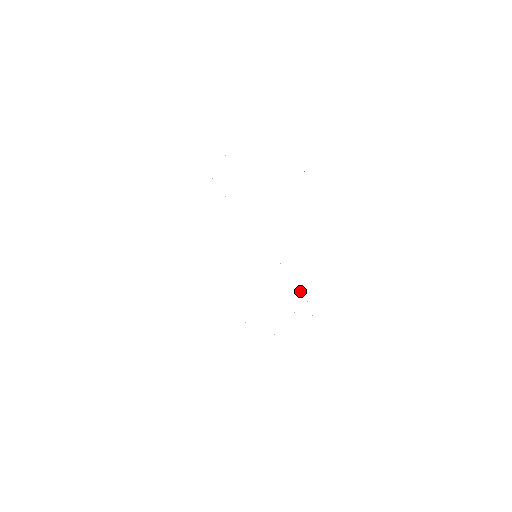
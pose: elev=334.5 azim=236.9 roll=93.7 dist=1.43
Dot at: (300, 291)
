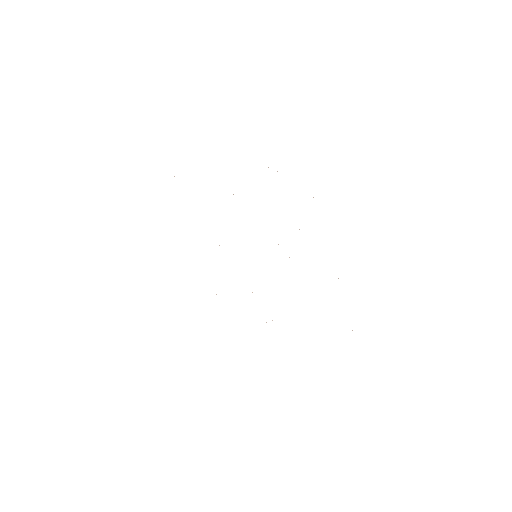
Dot at: occluded
